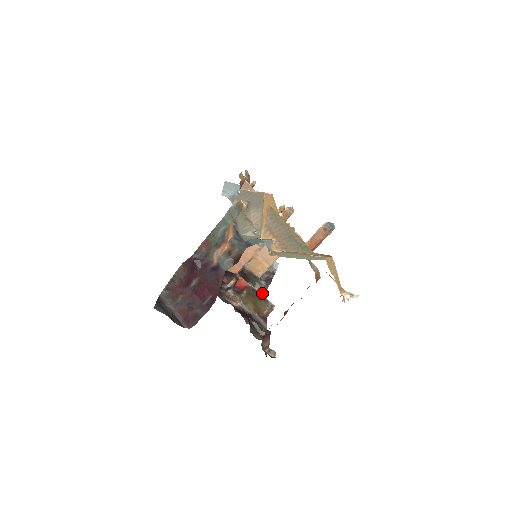
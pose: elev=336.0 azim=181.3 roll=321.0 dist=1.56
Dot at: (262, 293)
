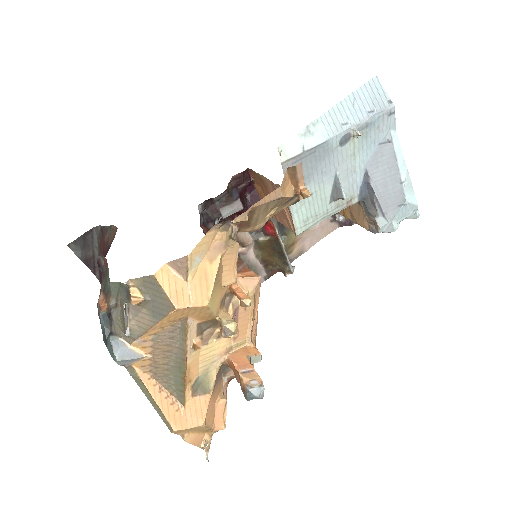
Dot at: (321, 231)
